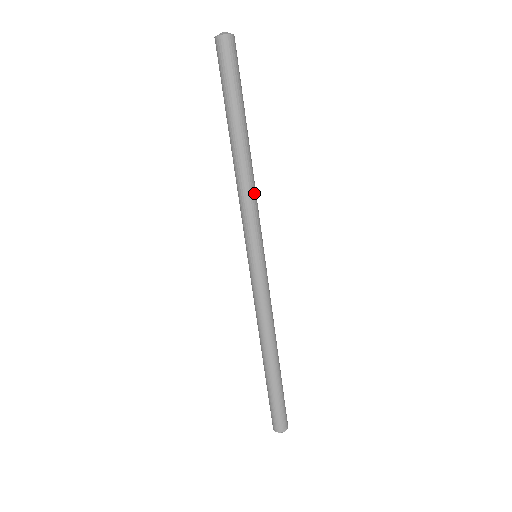
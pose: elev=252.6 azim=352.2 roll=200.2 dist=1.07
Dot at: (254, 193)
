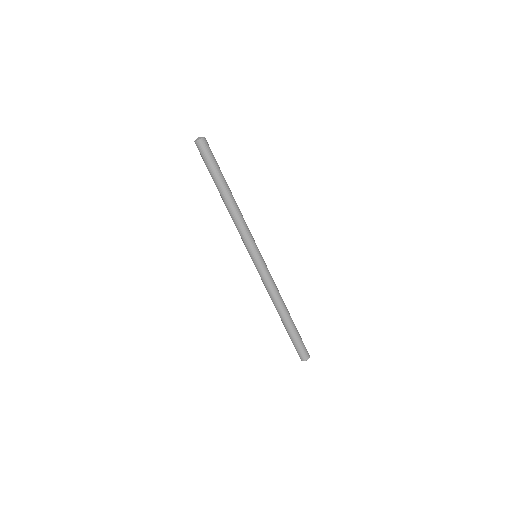
Dot at: occluded
